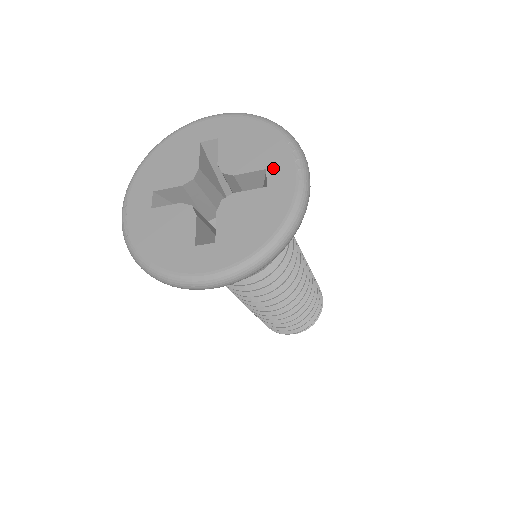
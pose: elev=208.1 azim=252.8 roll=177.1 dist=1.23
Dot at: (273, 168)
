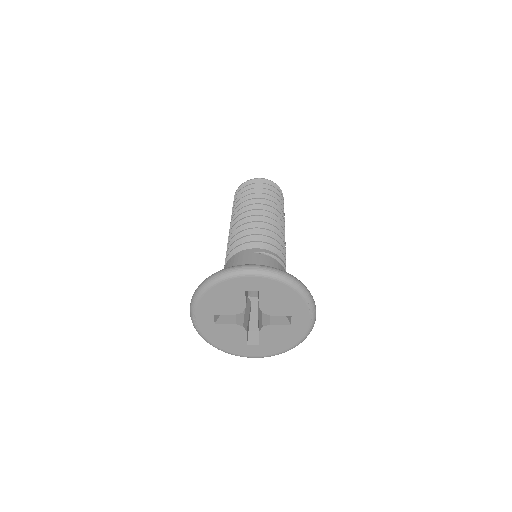
Dot at: (296, 316)
